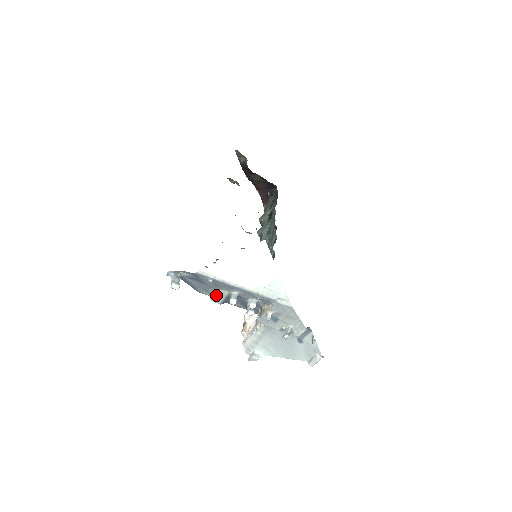
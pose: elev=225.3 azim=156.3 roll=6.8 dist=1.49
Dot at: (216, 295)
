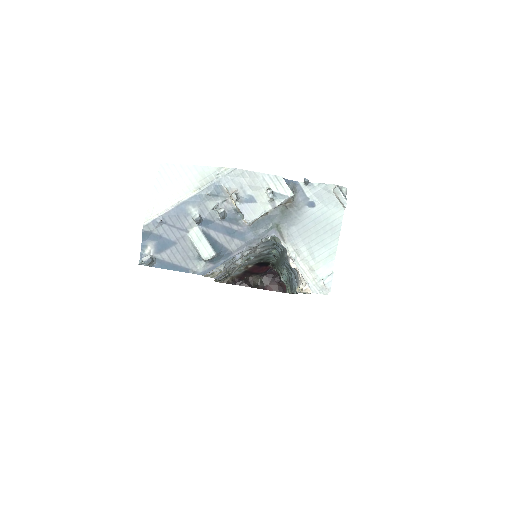
Dot at: (197, 245)
